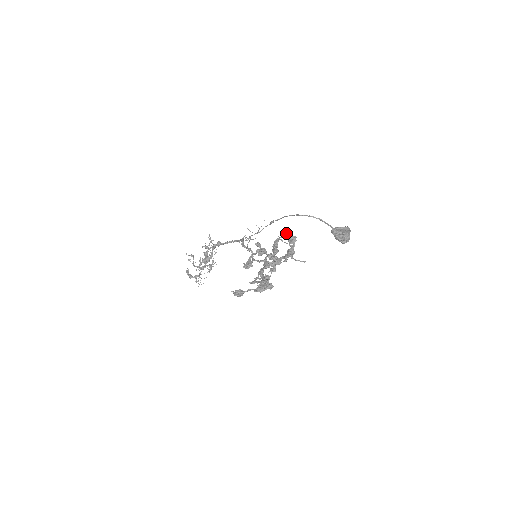
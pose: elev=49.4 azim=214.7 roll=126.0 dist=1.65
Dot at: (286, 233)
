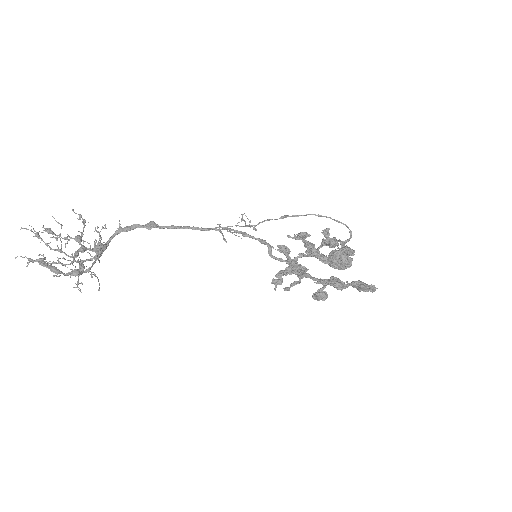
Dot at: (303, 236)
